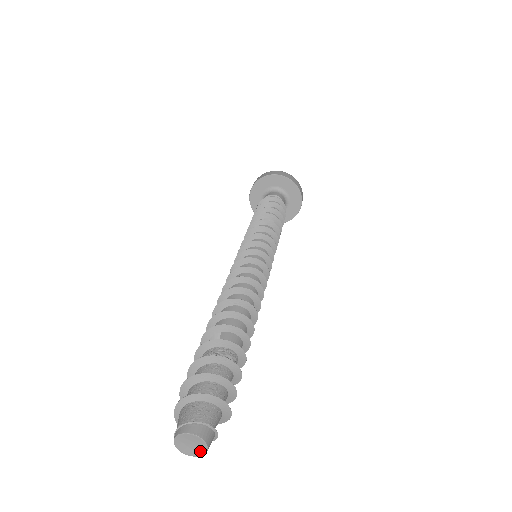
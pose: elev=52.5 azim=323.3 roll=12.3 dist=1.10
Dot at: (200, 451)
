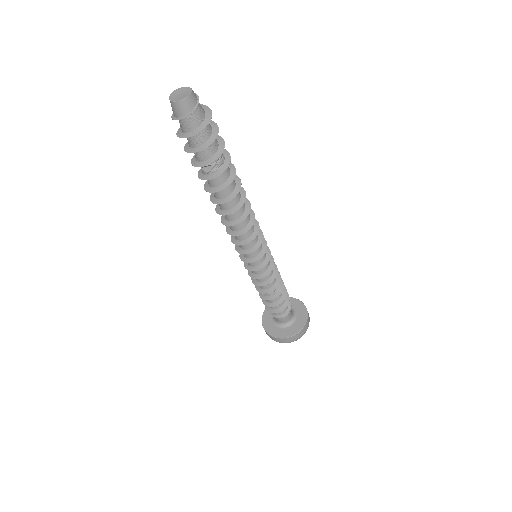
Dot at: (182, 98)
